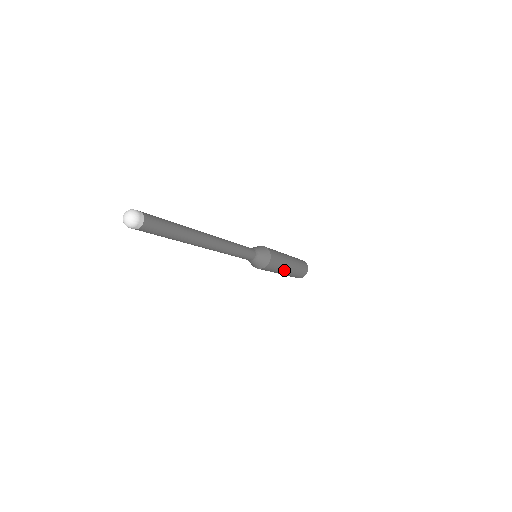
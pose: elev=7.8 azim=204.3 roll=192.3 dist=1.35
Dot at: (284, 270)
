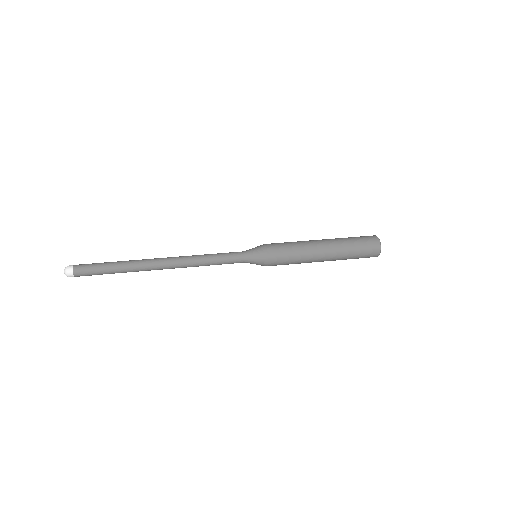
Dot at: (313, 261)
